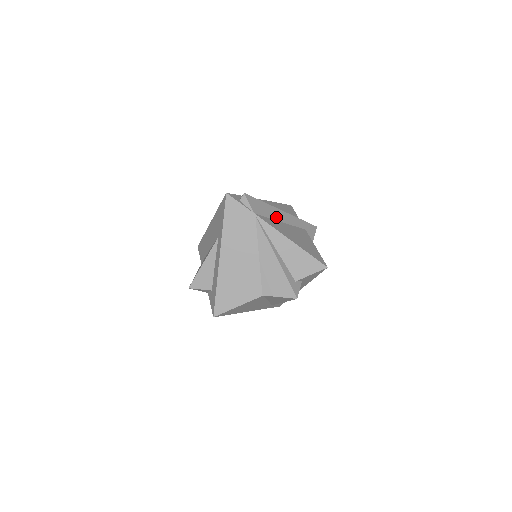
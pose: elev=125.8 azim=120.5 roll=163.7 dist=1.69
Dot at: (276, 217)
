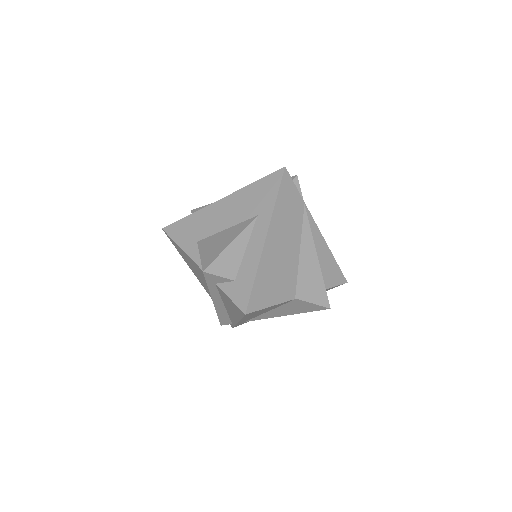
Dot at: occluded
